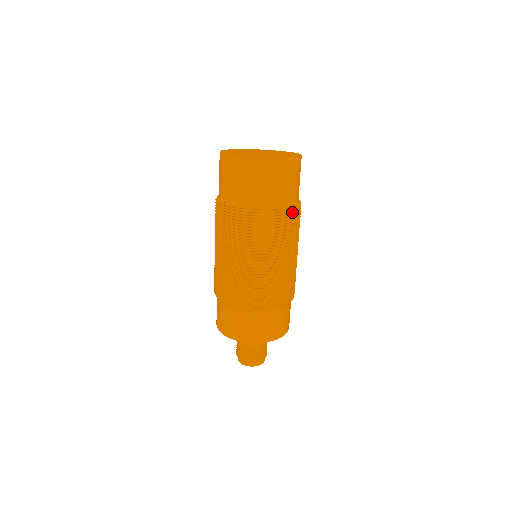
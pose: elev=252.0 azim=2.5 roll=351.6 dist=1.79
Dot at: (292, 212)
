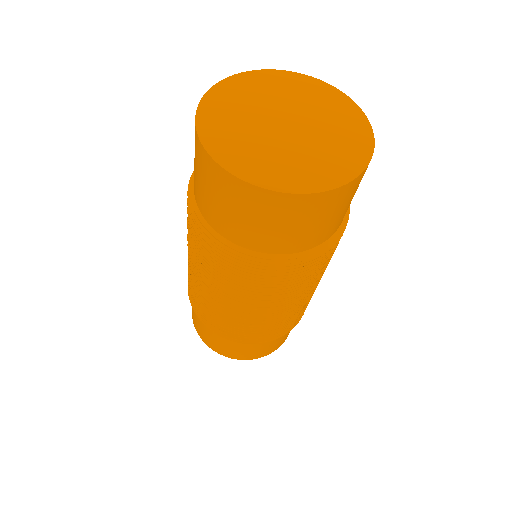
Dot at: (299, 265)
